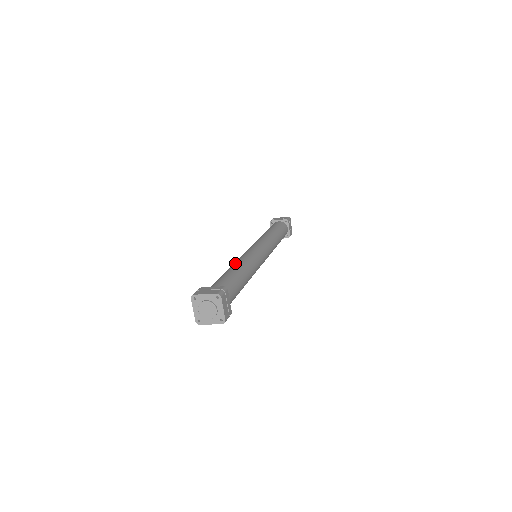
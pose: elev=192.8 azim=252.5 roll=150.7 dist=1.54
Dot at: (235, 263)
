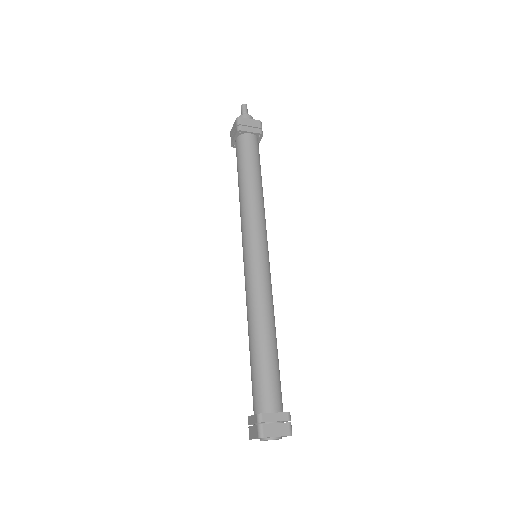
Dot at: (262, 319)
